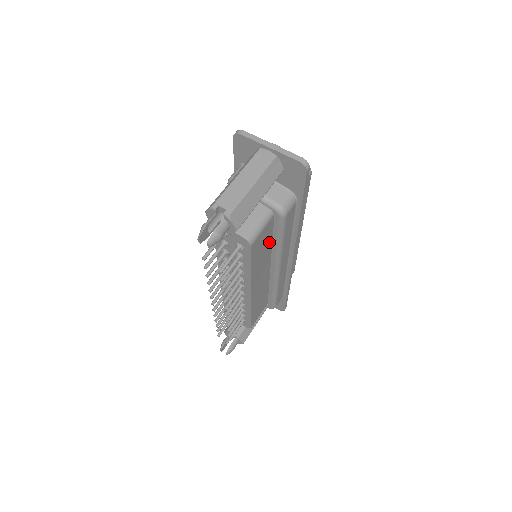
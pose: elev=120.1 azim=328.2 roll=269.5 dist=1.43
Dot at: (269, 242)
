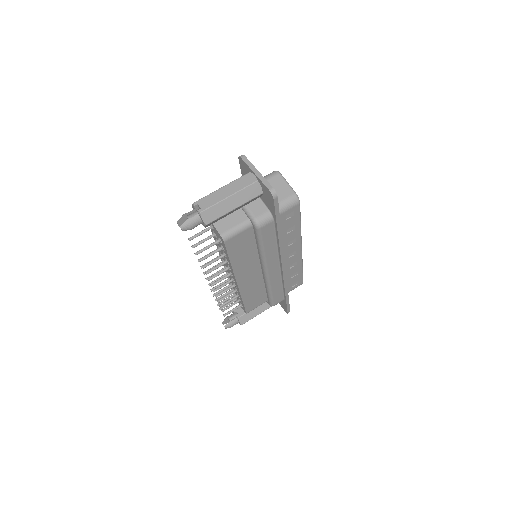
Dot at: (253, 246)
